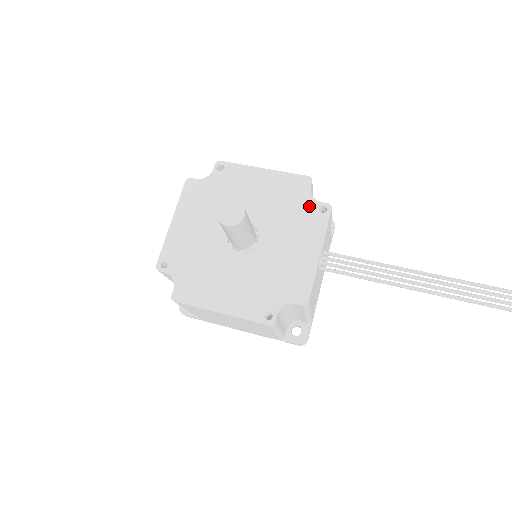
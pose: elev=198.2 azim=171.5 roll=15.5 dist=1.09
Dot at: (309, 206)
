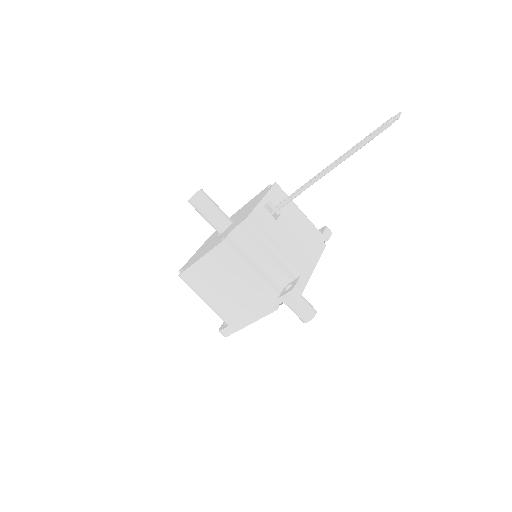
Dot at: (264, 192)
